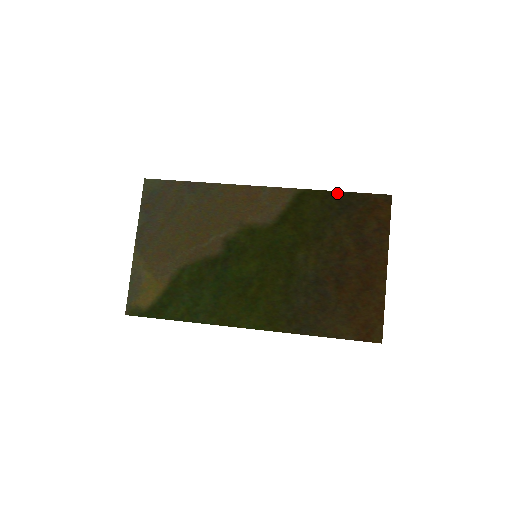
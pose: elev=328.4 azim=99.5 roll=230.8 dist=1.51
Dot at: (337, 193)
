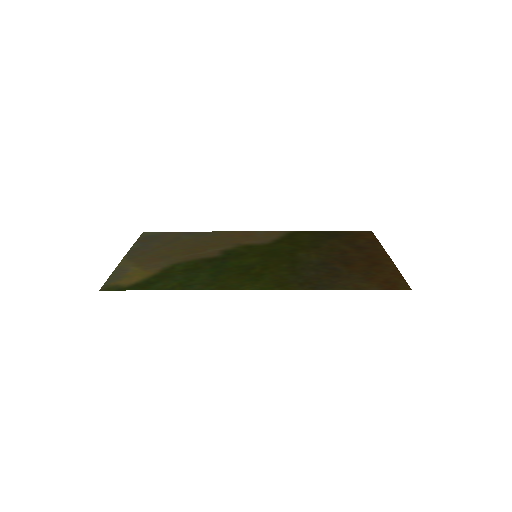
Dot at: (324, 232)
